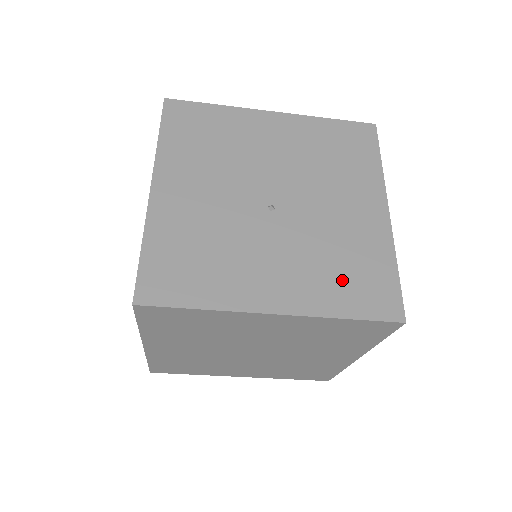
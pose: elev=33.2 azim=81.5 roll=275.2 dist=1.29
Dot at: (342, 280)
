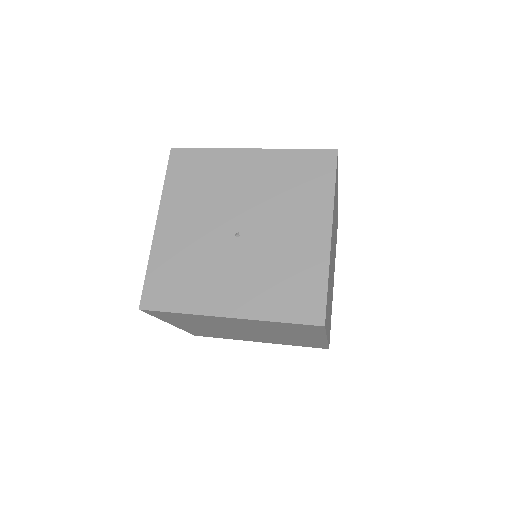
Dot at: (281, 292)
